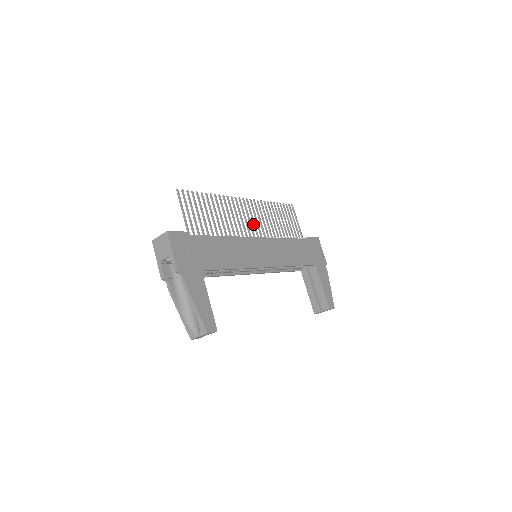
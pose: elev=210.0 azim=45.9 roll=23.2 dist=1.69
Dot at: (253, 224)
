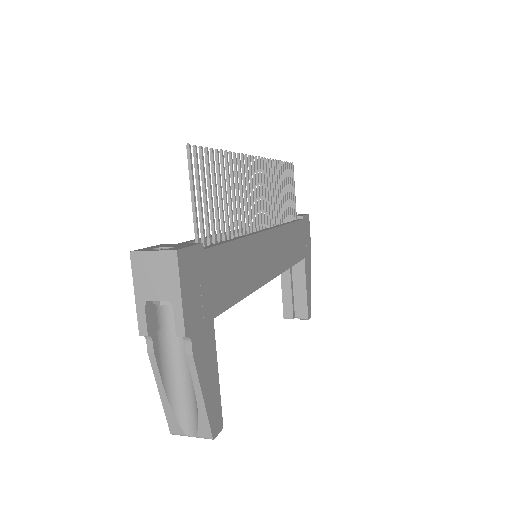
Dot at: (261, 203)
